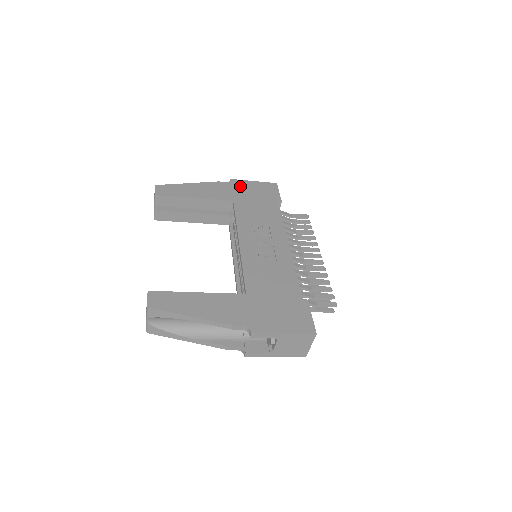
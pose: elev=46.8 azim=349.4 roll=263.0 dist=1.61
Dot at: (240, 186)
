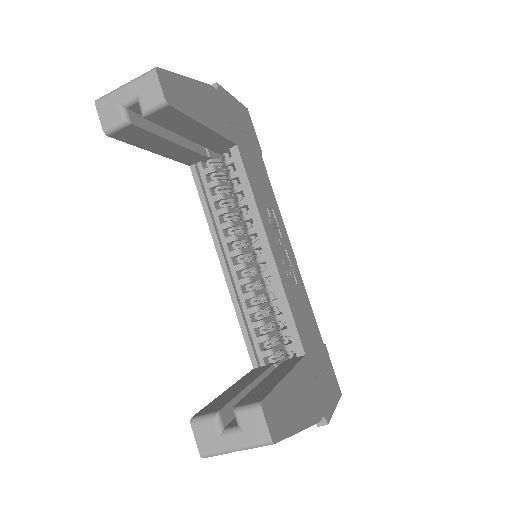
Dot at: (230, 106)
